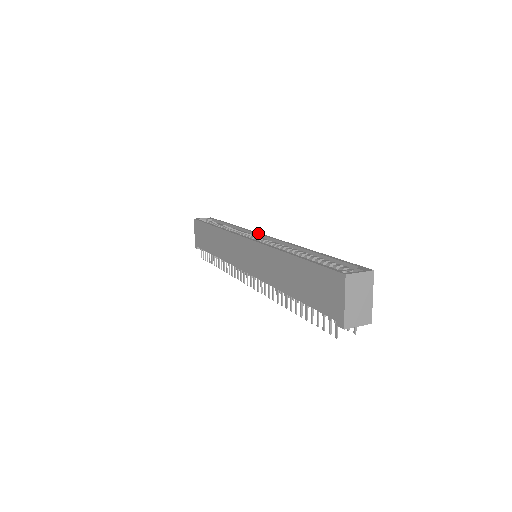
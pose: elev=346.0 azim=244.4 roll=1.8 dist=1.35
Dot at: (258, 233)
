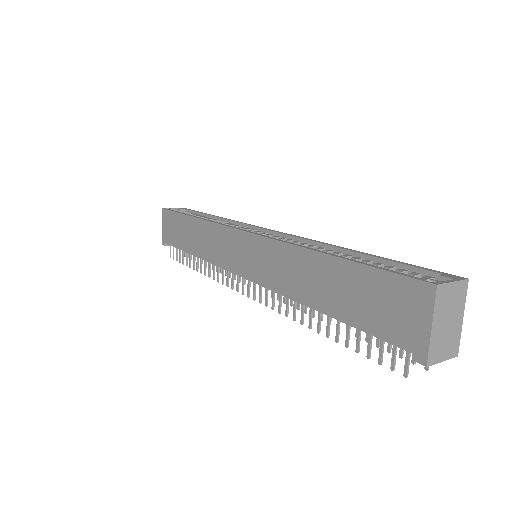
Dot at: (257, 226)
